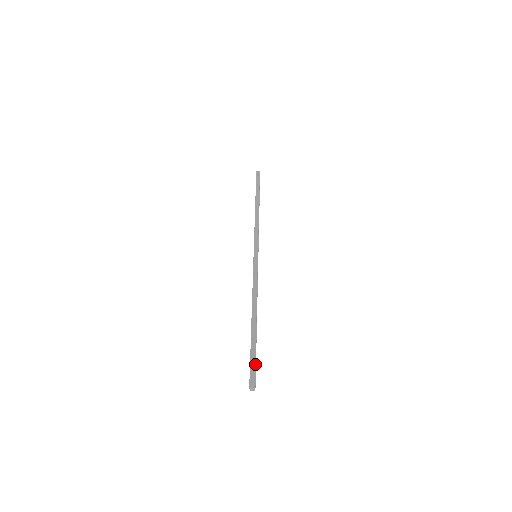
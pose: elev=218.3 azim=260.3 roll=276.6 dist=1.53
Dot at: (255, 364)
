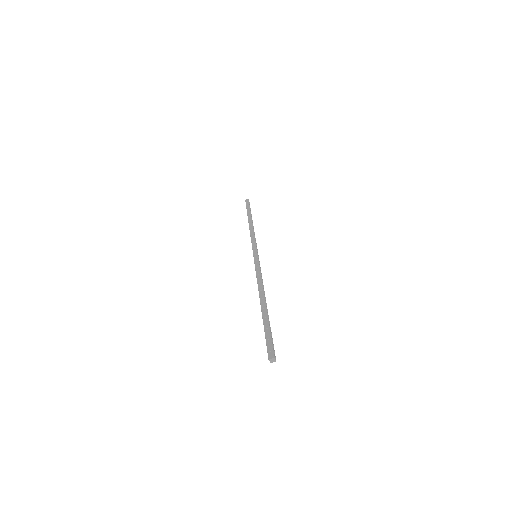
Dot at: (271, 337)
